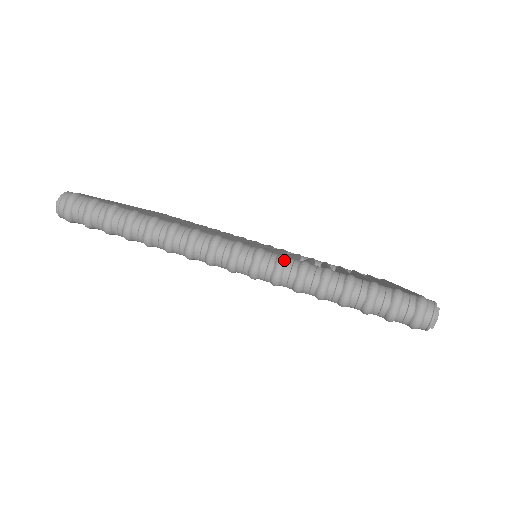
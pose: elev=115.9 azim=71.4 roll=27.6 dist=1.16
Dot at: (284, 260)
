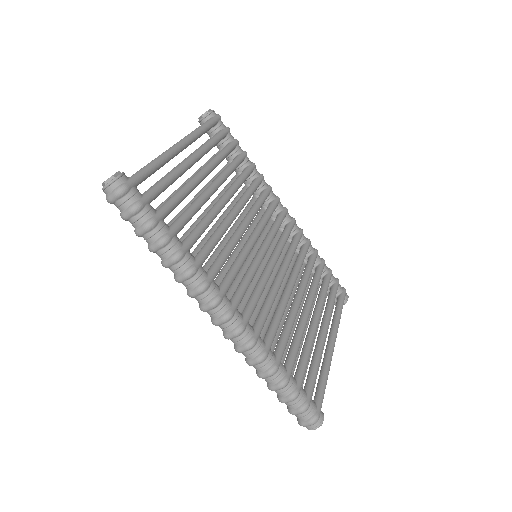
Dot at: (252, 347)
